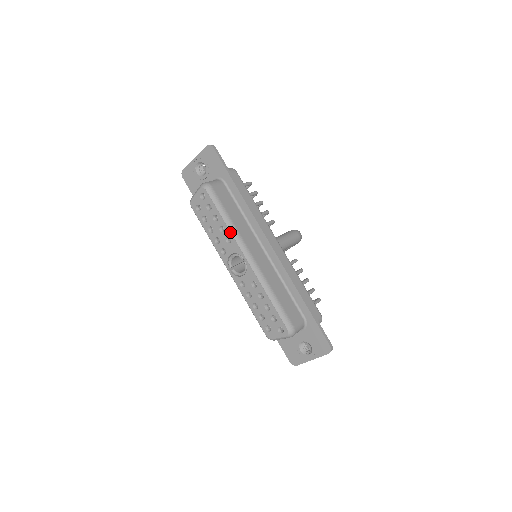
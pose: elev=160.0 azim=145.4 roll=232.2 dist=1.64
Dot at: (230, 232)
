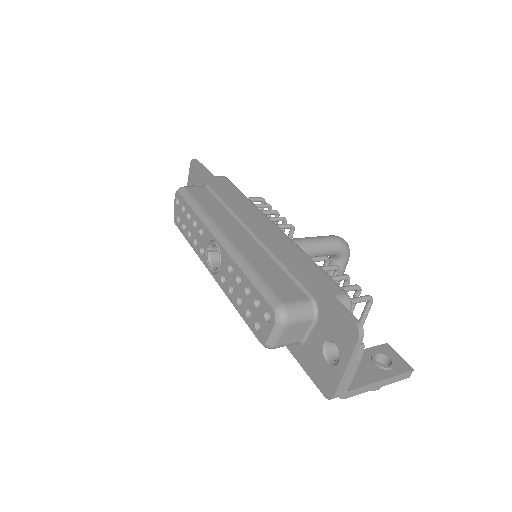
Dot at: (200, 220)
